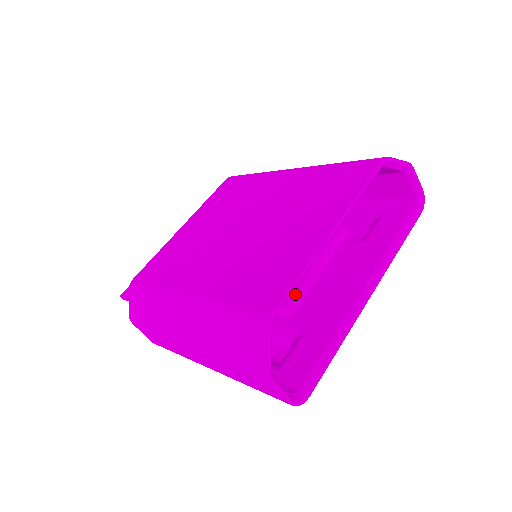
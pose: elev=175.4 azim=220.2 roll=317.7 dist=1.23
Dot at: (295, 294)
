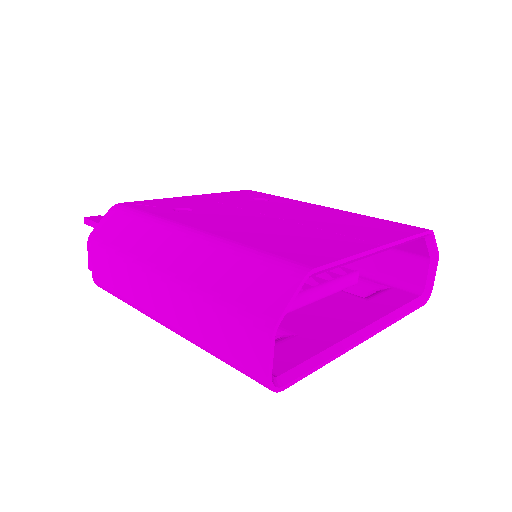
Dot at: (300, 294)
